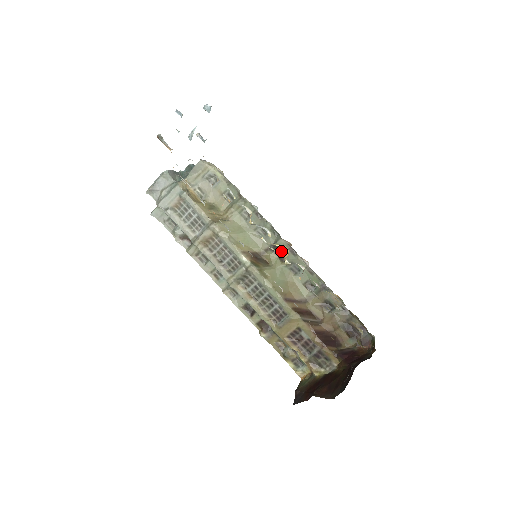
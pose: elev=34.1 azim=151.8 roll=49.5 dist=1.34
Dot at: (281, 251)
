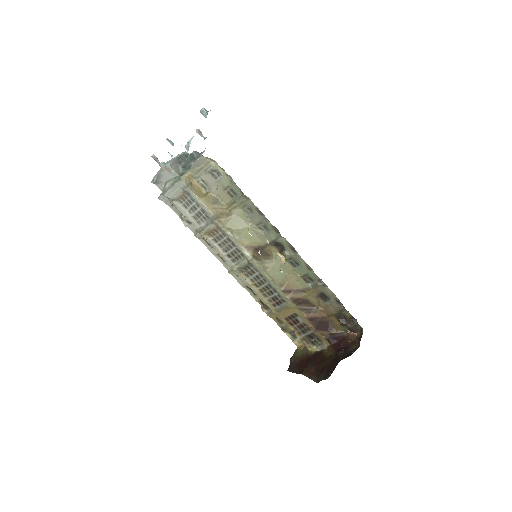
Dot at: (282, 246)
